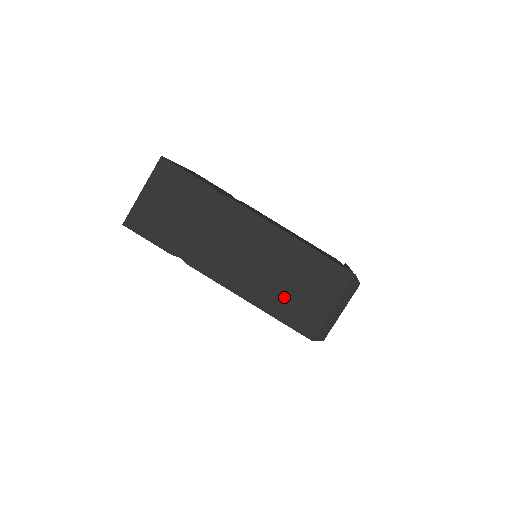
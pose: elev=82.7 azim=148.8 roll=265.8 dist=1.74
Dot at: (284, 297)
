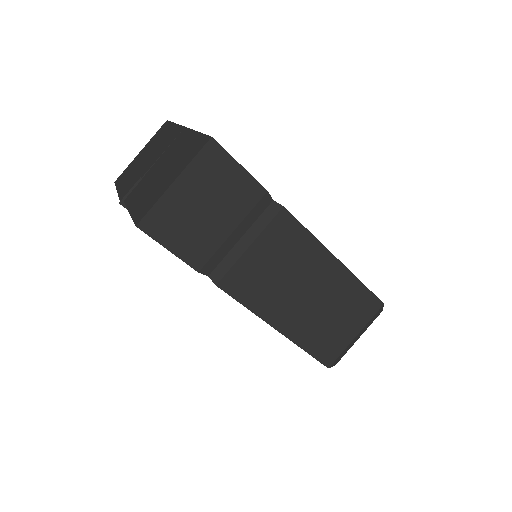
Dot at: (314, 325)
